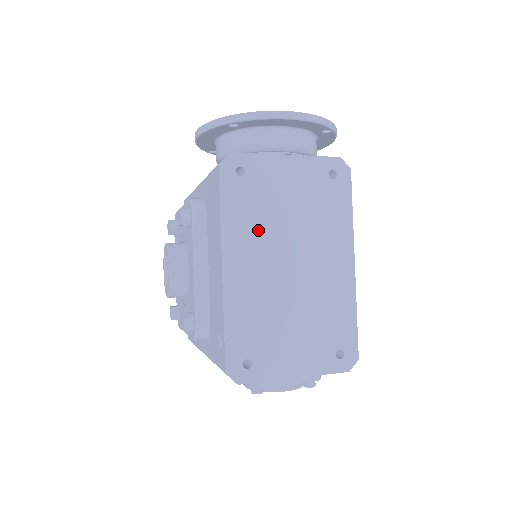
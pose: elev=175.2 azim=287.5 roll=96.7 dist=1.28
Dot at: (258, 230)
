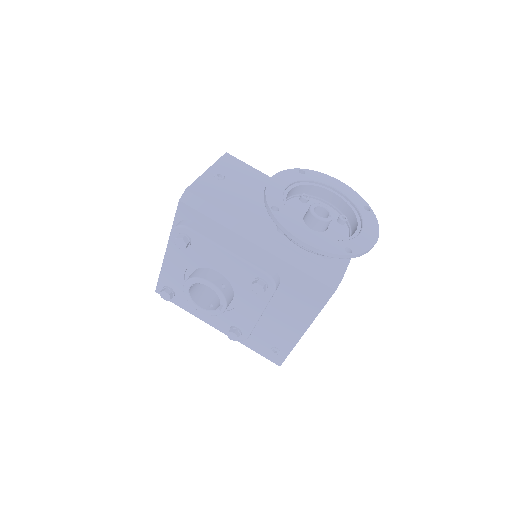
Dot at: occluded
